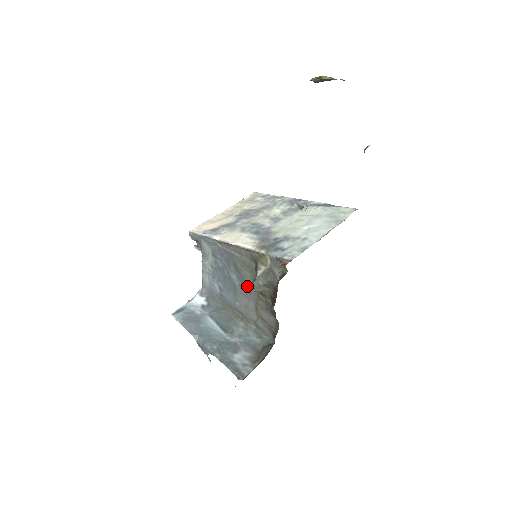
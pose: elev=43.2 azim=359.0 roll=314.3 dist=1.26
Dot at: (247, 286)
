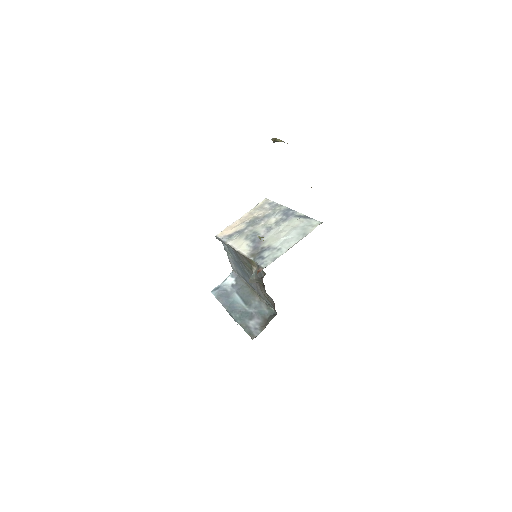
Dot at: occluded
